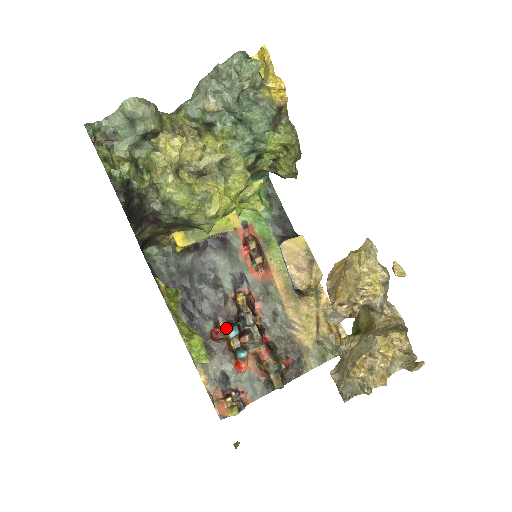
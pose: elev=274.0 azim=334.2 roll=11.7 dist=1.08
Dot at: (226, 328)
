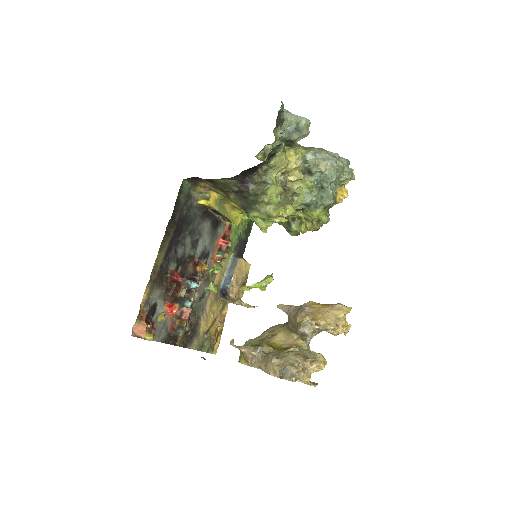
Dot at: occluded
